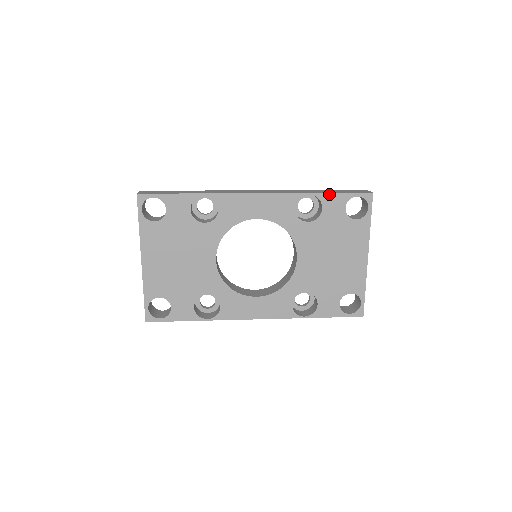
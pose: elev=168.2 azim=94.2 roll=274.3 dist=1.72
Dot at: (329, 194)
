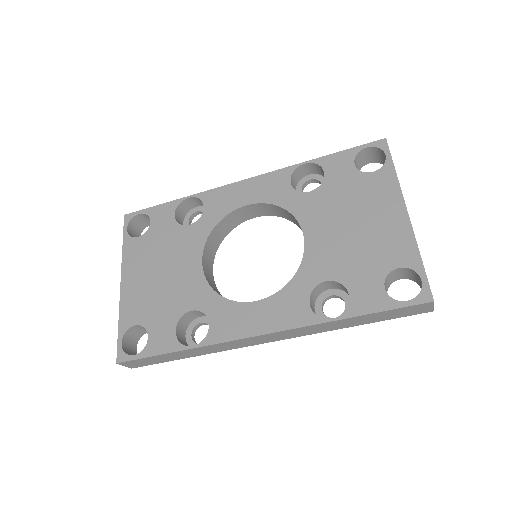
Dot at: (329, 156)
